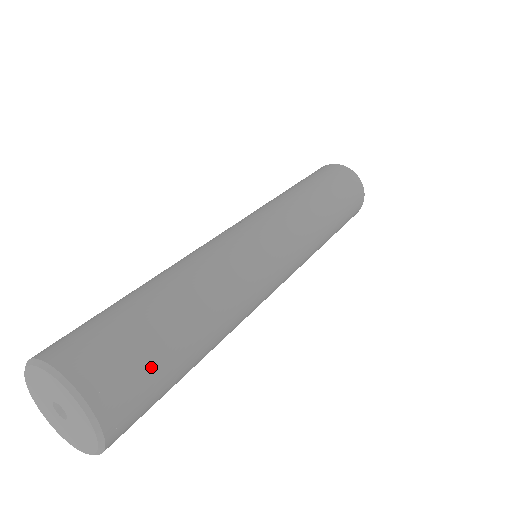
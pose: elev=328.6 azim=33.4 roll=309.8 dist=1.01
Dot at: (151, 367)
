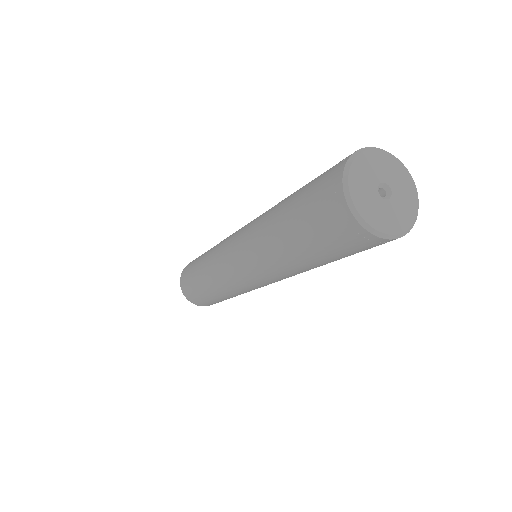
Dot at: occluded
